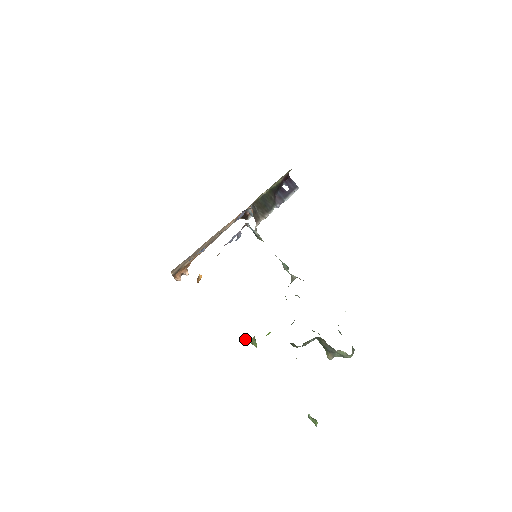
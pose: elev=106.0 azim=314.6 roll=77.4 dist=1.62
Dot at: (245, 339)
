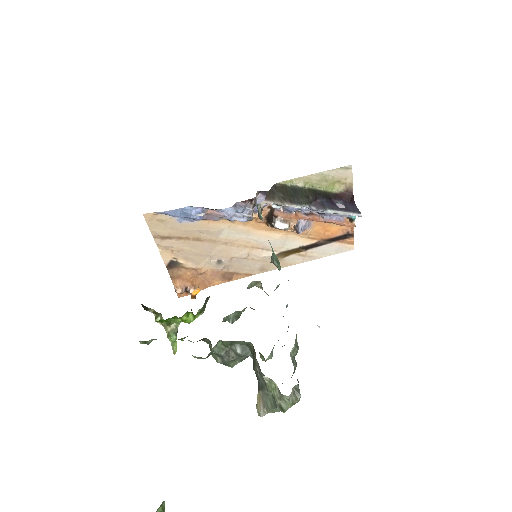
Dot at: (159, 316)
